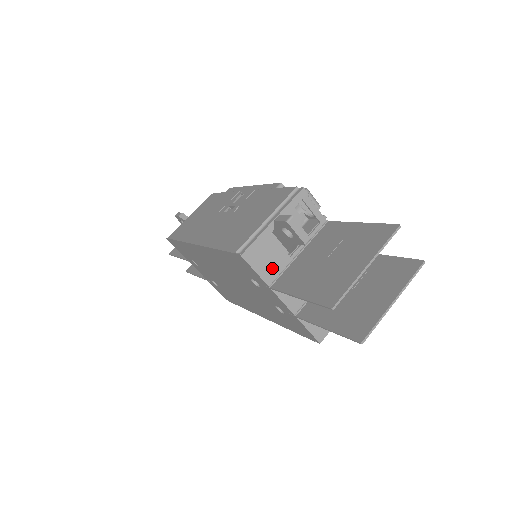
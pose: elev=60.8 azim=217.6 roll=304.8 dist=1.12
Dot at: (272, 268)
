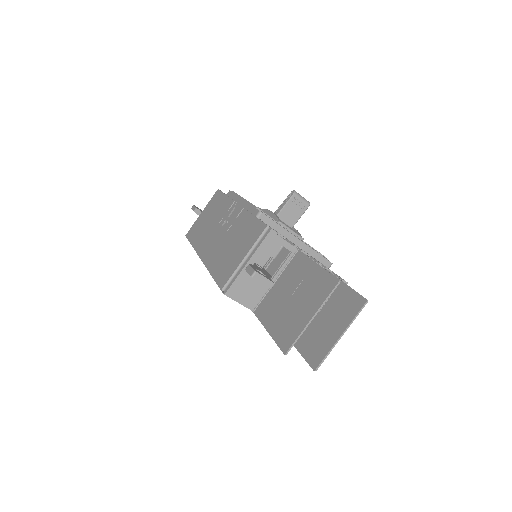
Dot at: (253, 297)
